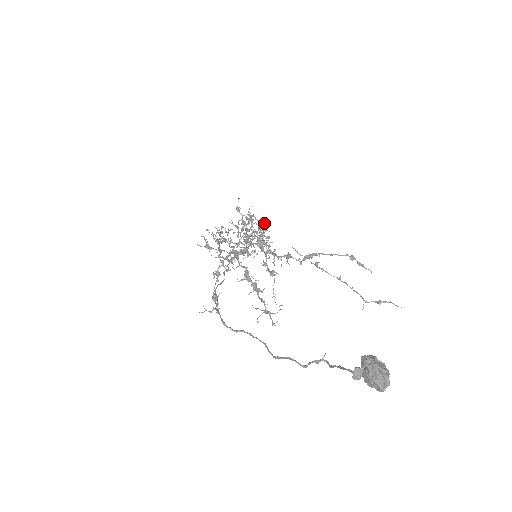
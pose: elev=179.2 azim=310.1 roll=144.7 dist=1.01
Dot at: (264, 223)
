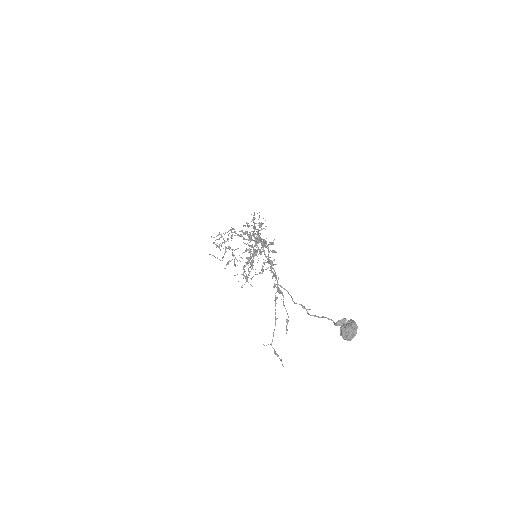
Dot at: occluded
